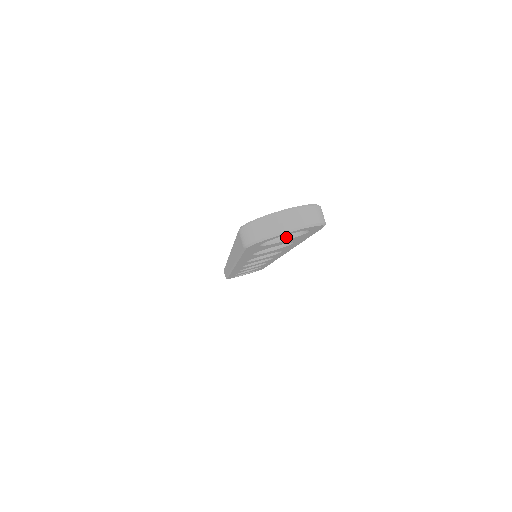
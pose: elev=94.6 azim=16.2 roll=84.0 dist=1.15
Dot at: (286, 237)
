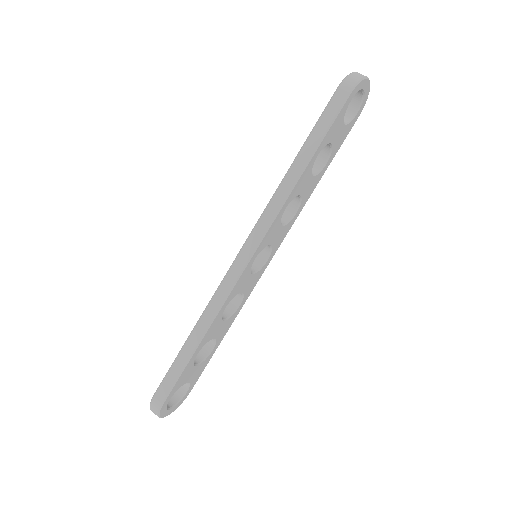
Dot at: (344, 122)
